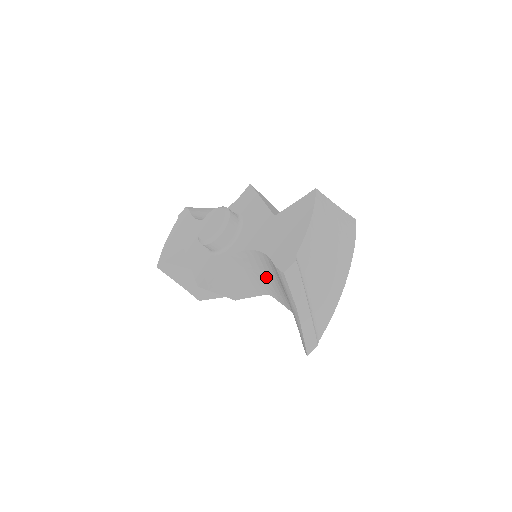
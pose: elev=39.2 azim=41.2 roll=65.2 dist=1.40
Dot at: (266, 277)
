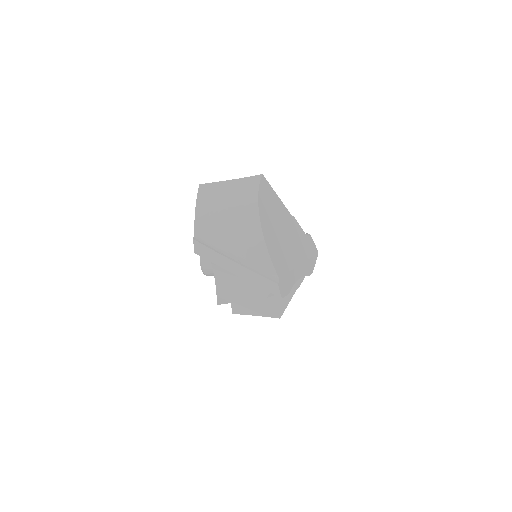
Dot at: occluded
